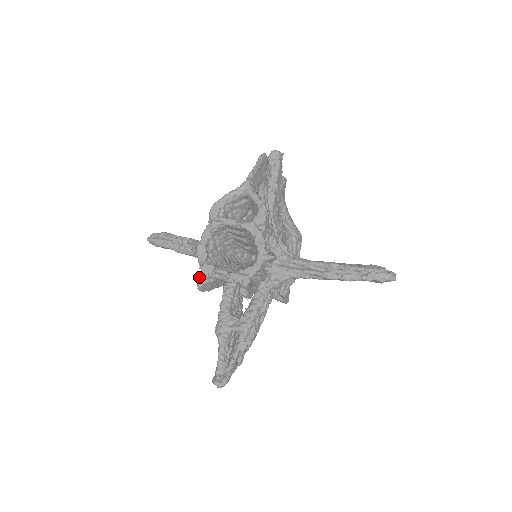
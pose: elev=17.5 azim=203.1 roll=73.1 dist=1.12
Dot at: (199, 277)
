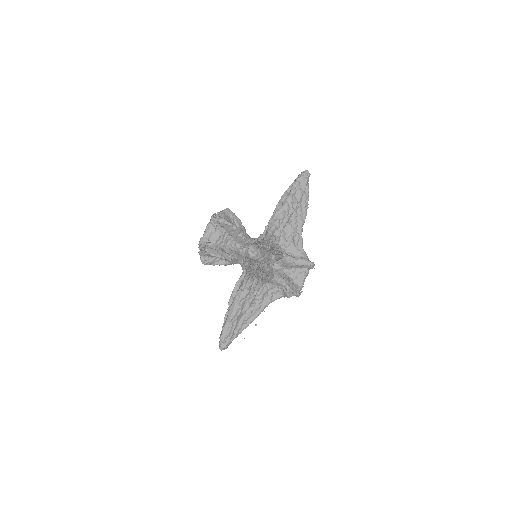
Dot at: occluded
